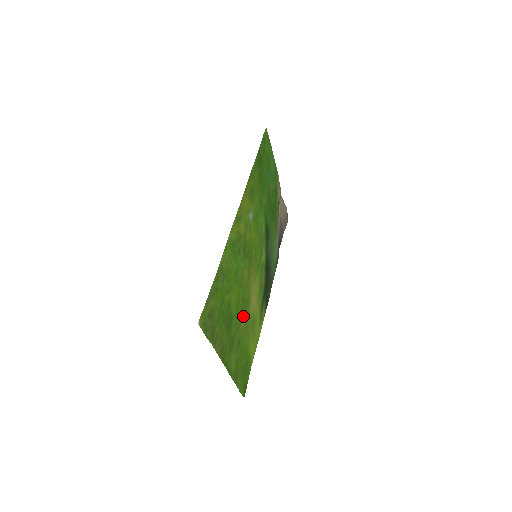
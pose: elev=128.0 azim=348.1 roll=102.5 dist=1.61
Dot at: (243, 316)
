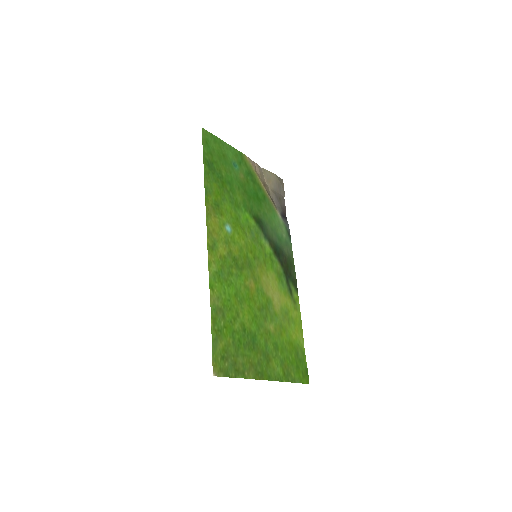
Dot at: (269, 320)
